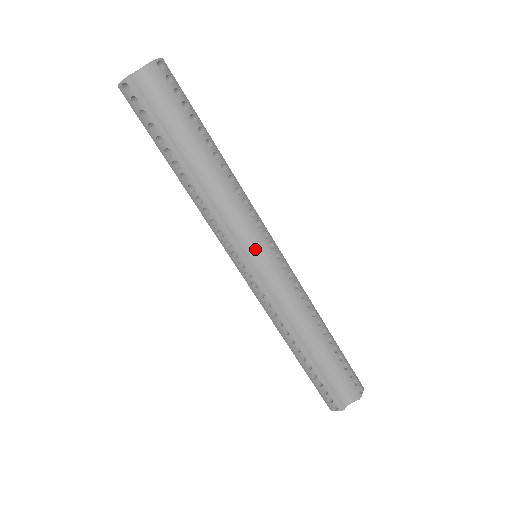
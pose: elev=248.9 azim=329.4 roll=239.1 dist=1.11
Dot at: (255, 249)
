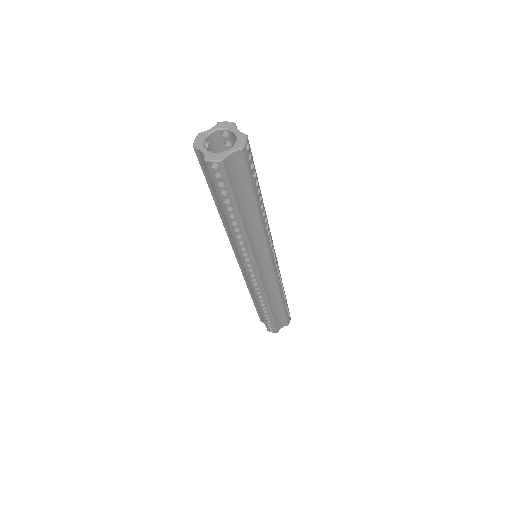
Dot at: (264, 261)
